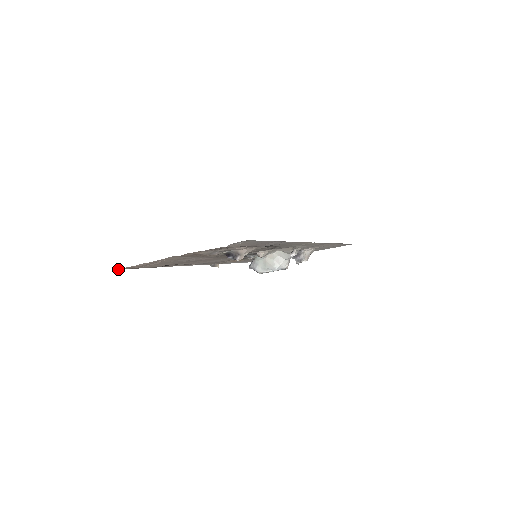
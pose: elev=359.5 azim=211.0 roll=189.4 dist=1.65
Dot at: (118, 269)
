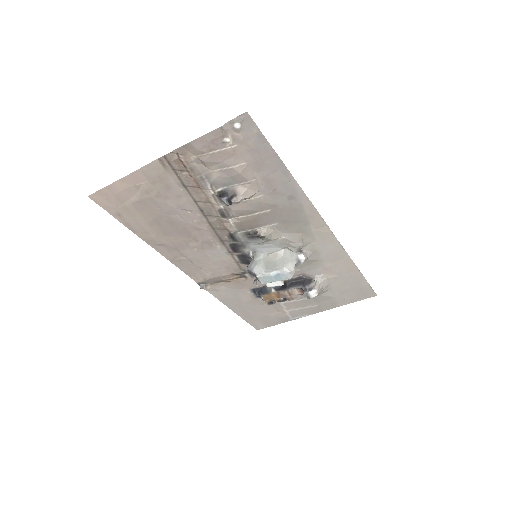
Dot at: (89, 197)
